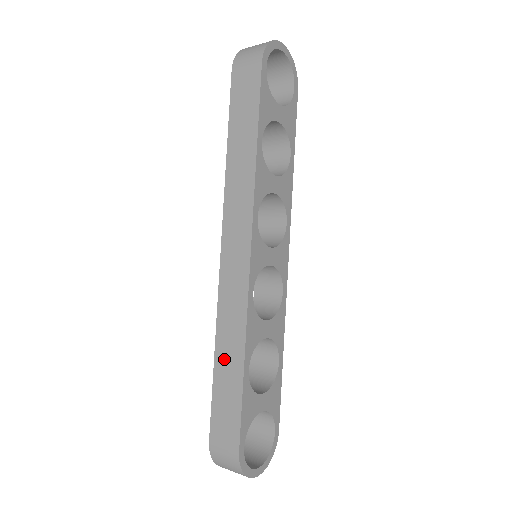
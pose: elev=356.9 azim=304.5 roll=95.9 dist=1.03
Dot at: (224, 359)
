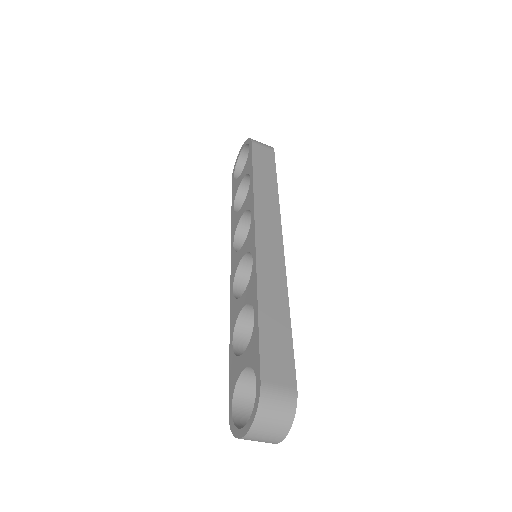
Dot at: (269, 307)
